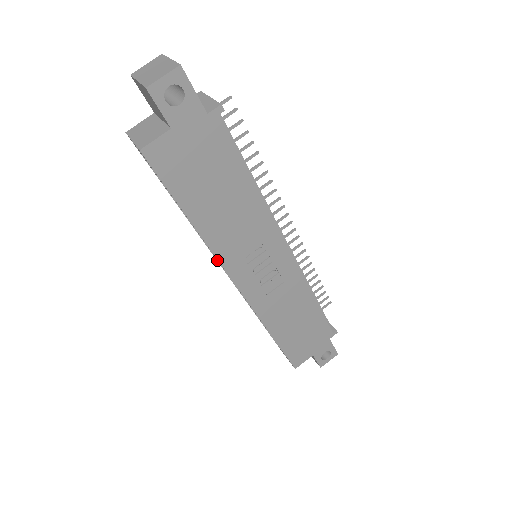
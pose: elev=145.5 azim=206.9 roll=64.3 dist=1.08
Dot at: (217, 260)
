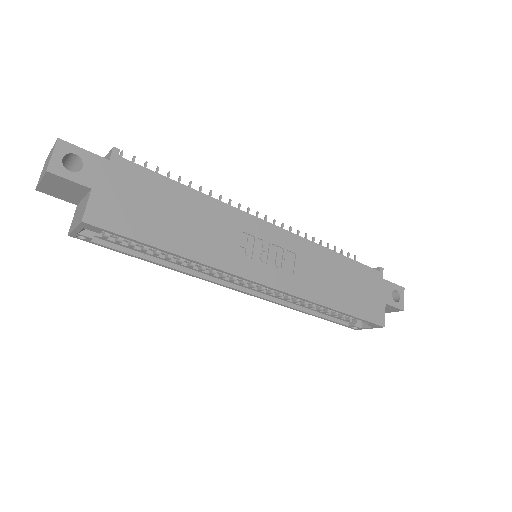
Dot at: (231, 288)
